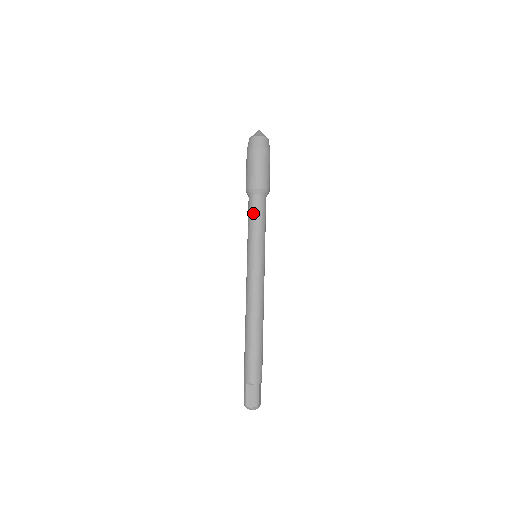
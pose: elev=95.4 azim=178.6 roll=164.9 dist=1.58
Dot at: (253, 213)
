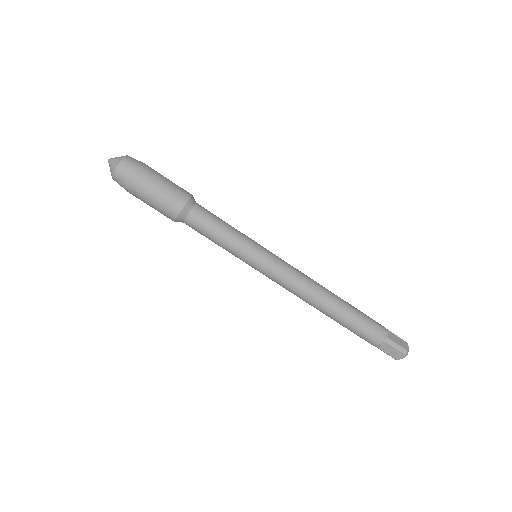
Dot at: (205, 234)
